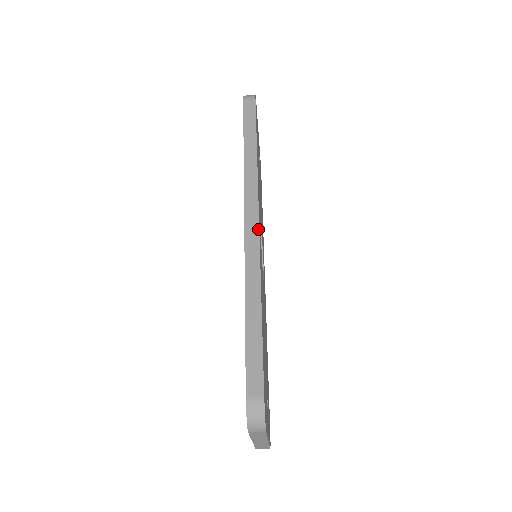
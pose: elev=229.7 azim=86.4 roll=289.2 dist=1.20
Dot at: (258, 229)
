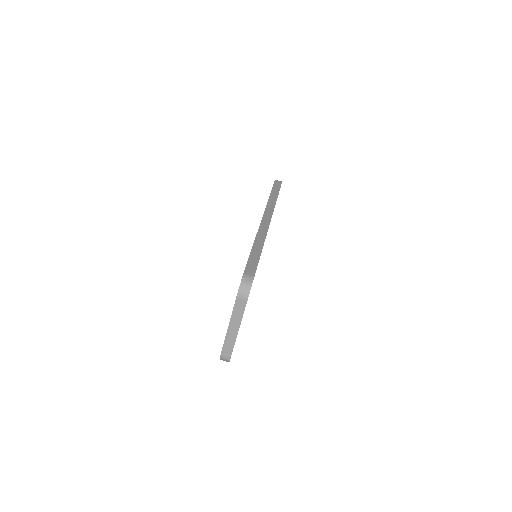
Dot at: (269, 223)
